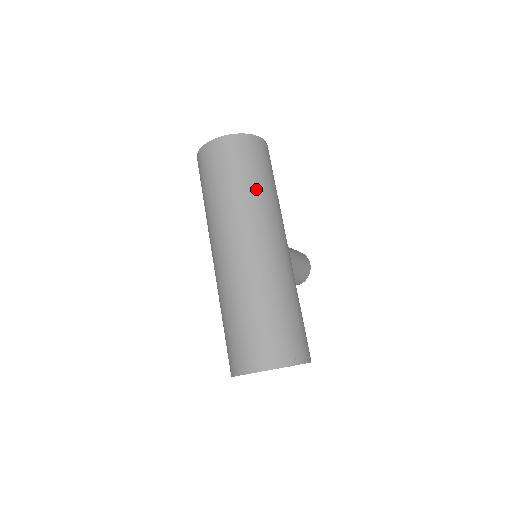
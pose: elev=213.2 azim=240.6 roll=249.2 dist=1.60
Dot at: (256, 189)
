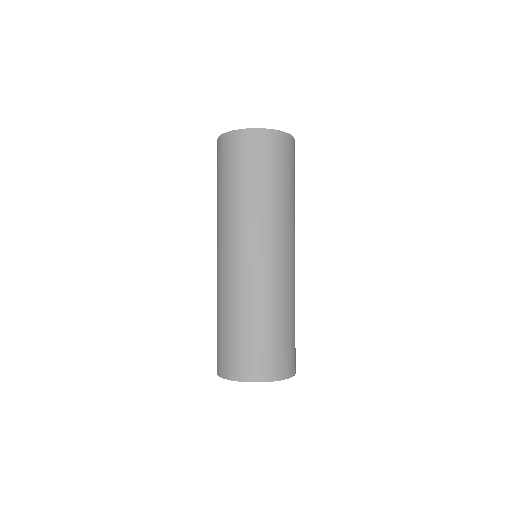
Dot at: (288, 197)
